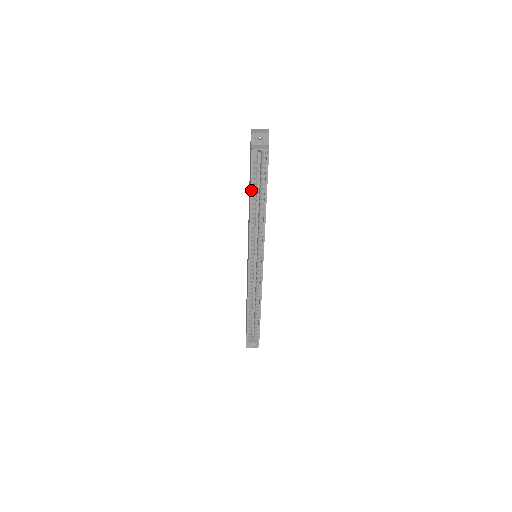
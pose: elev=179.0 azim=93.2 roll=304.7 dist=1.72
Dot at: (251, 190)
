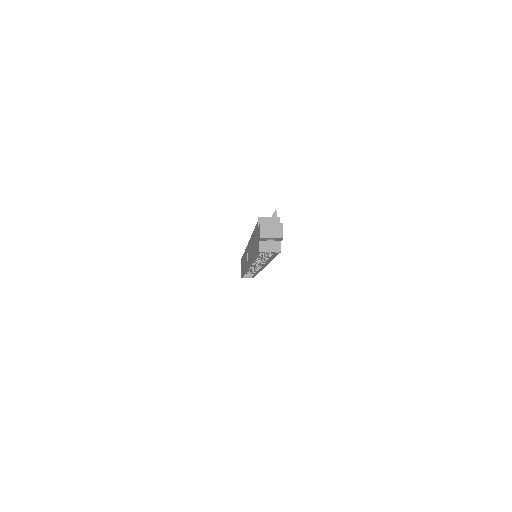
Dot at: (255, 258)
